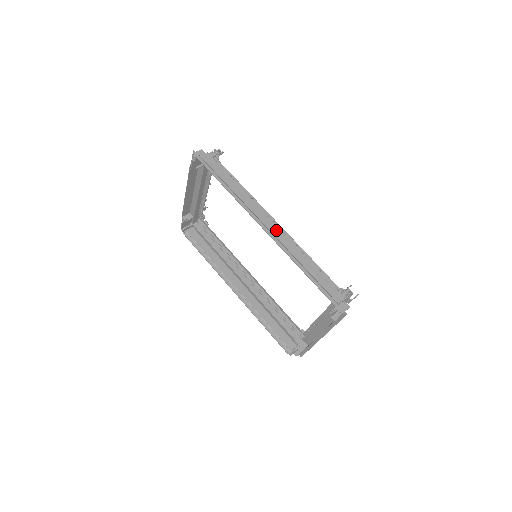
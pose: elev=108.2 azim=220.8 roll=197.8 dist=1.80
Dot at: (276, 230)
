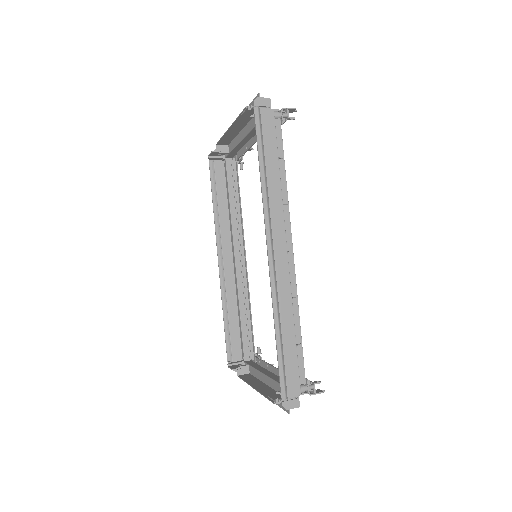
Dot at: (283, 266)
